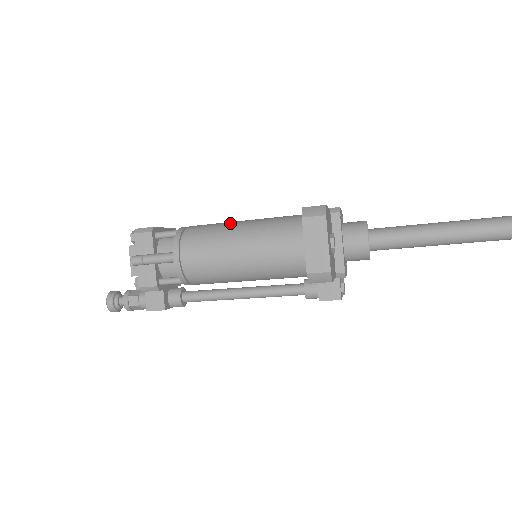
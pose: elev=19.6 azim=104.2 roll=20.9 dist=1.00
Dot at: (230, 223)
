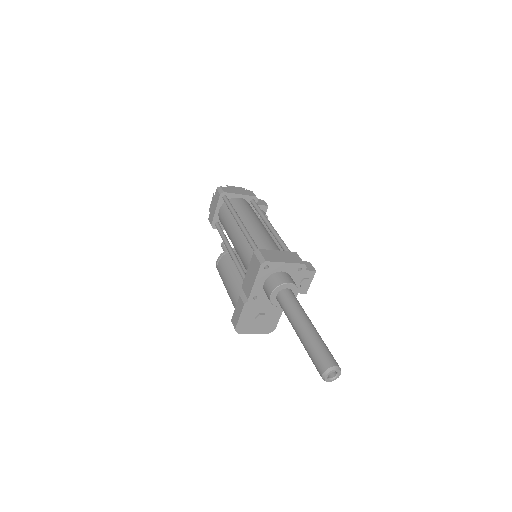
Dot at: (224, 285)
